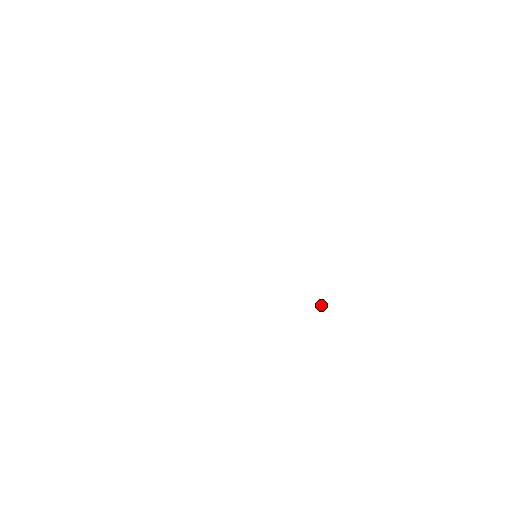
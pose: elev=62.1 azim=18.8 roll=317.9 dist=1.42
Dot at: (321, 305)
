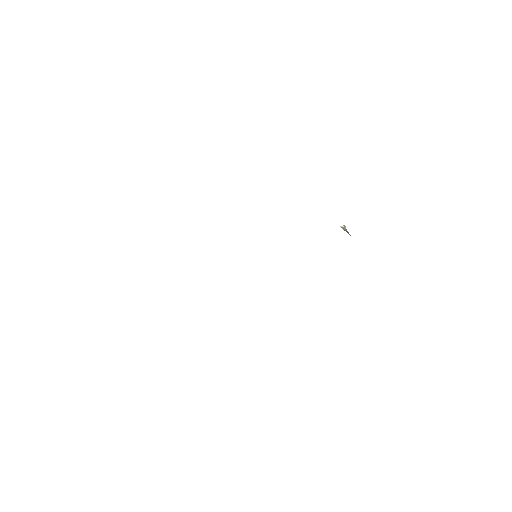
Dot at: (345, 230)
